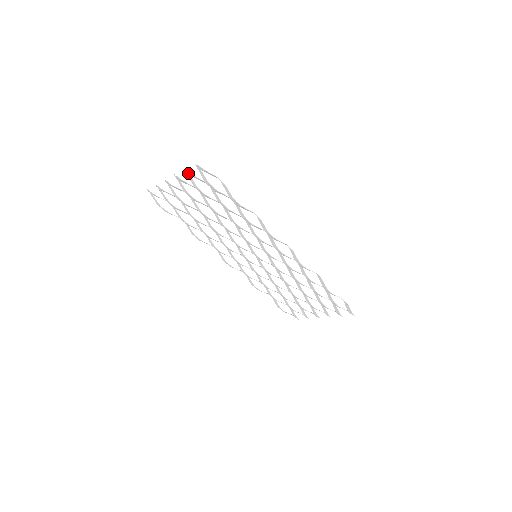
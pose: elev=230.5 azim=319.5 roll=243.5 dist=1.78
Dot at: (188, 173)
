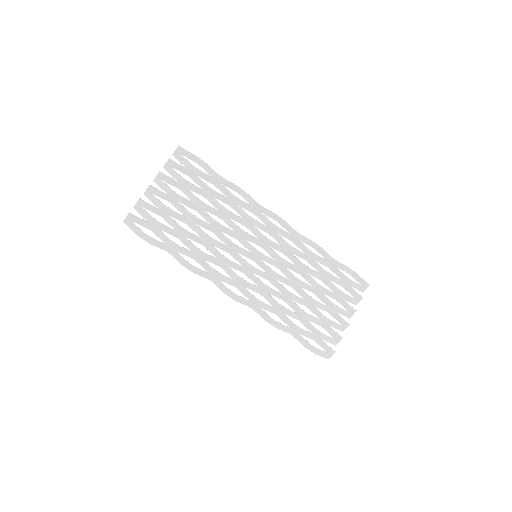
Dot at: (170, 163)
